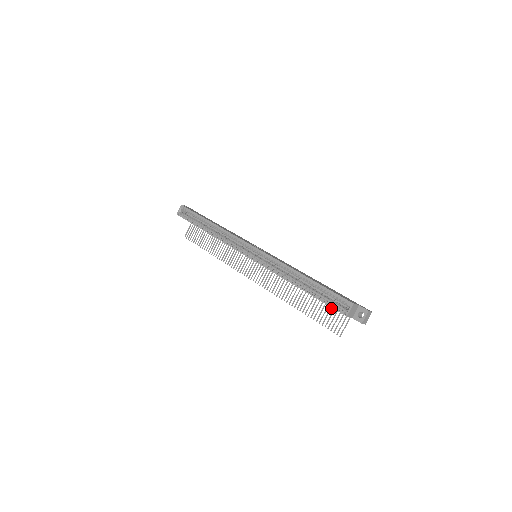
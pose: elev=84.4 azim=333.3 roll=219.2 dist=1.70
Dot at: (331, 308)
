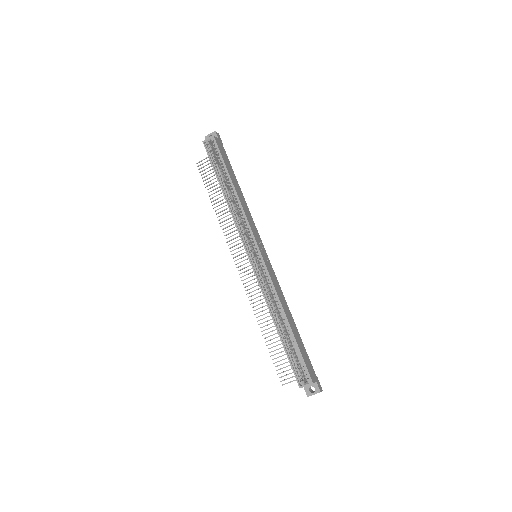
Dot at: occluded
